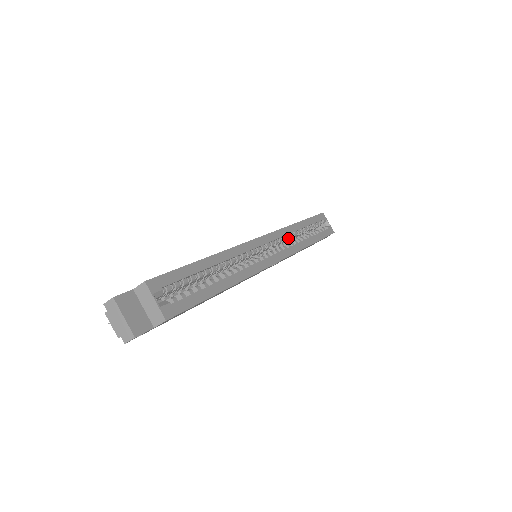
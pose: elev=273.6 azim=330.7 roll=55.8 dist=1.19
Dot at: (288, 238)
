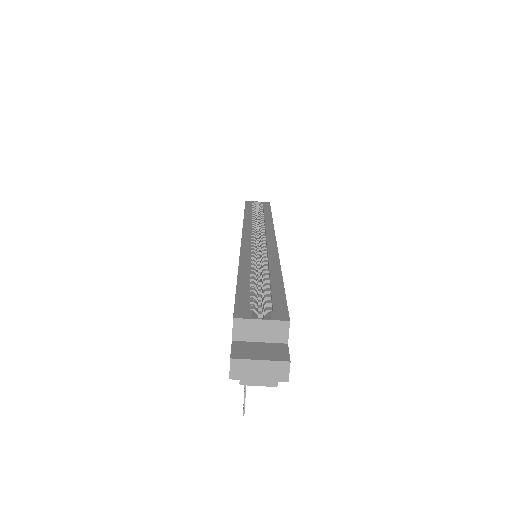
Dot at: (255, 226)
